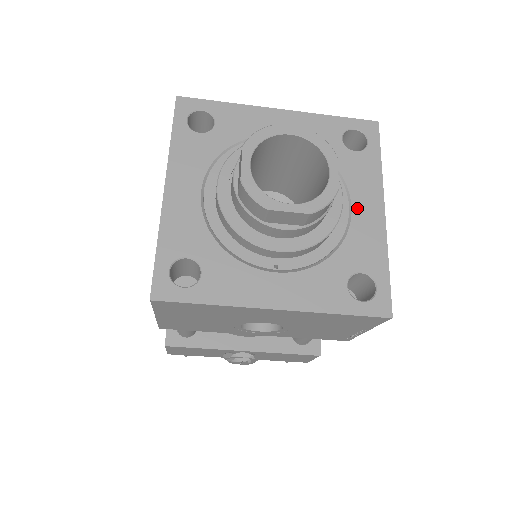
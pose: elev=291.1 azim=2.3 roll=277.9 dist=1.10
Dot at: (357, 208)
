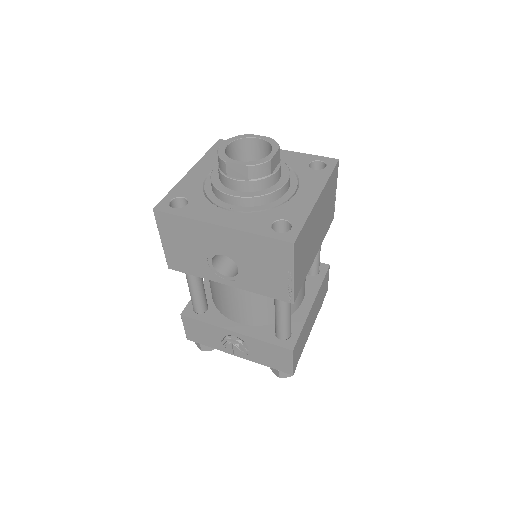
Dot at: (300, 193)
